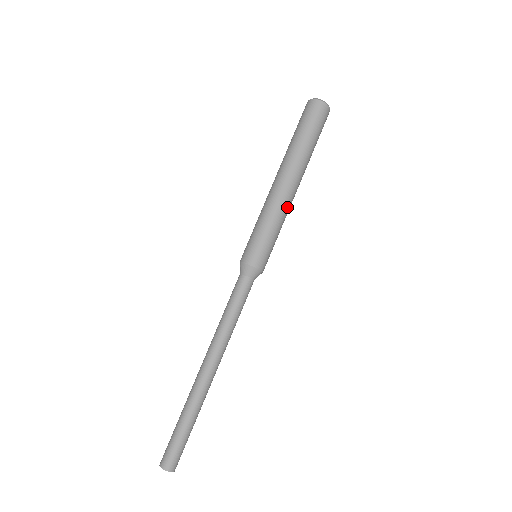
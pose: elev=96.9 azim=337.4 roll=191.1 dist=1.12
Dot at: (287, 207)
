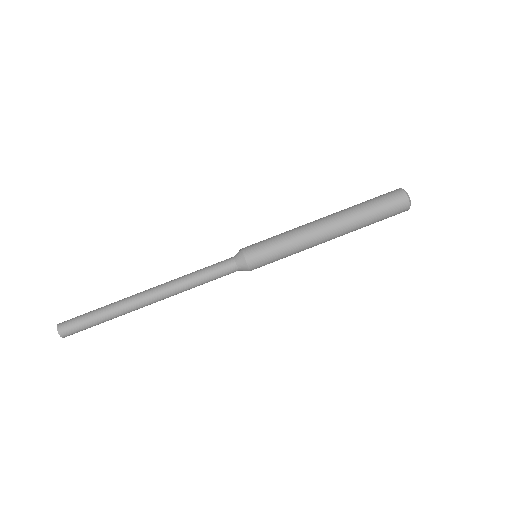
Dot at: (307, 235)
